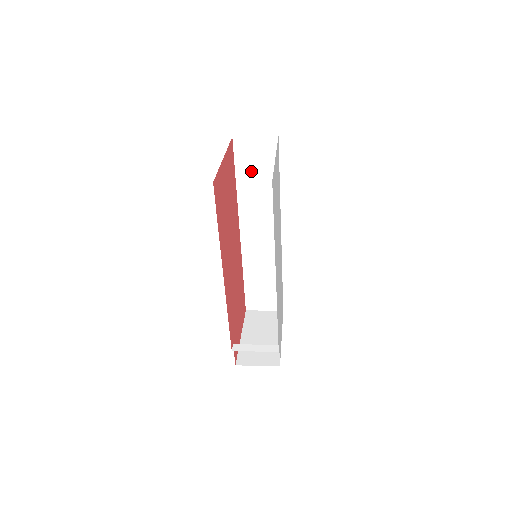
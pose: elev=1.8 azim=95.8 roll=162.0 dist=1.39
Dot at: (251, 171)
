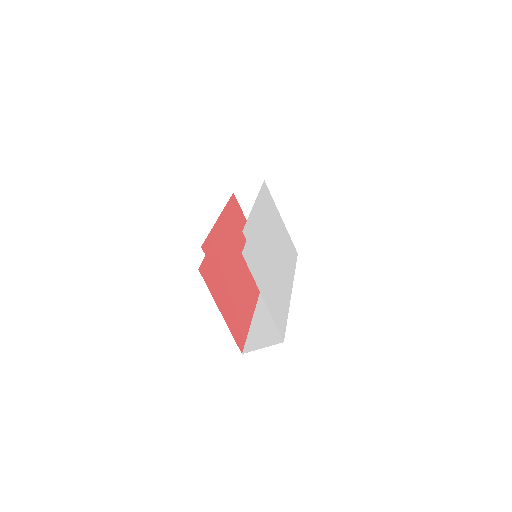
Dot at: occluded
